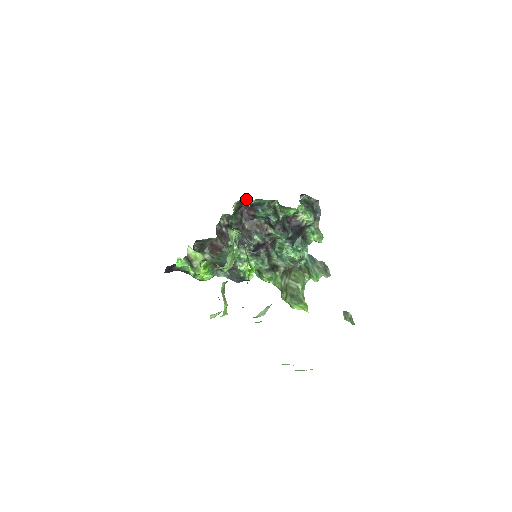
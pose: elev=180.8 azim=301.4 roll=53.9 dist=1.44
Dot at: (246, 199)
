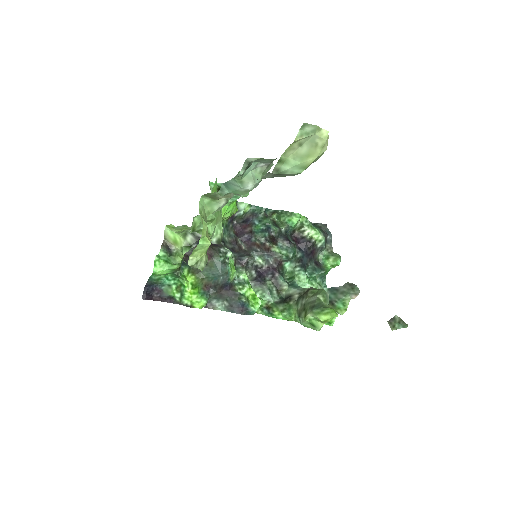
Dot at: (237, 204)
